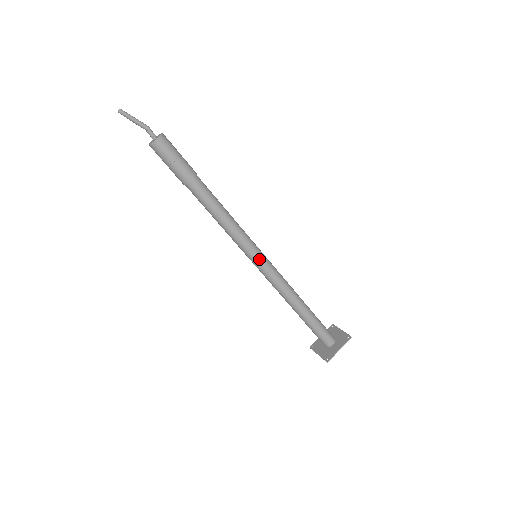
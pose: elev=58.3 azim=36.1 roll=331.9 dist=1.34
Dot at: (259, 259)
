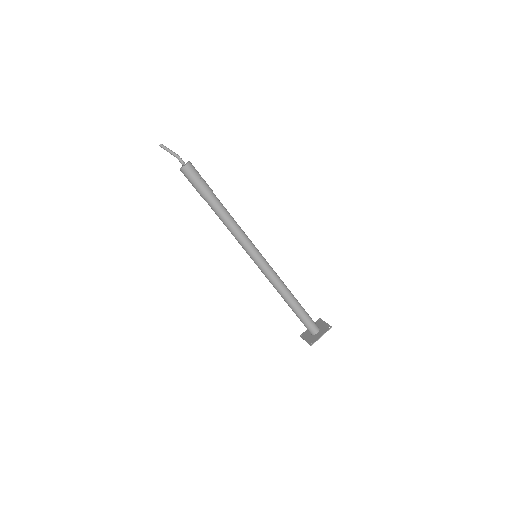
Dot at: (258, 258)
